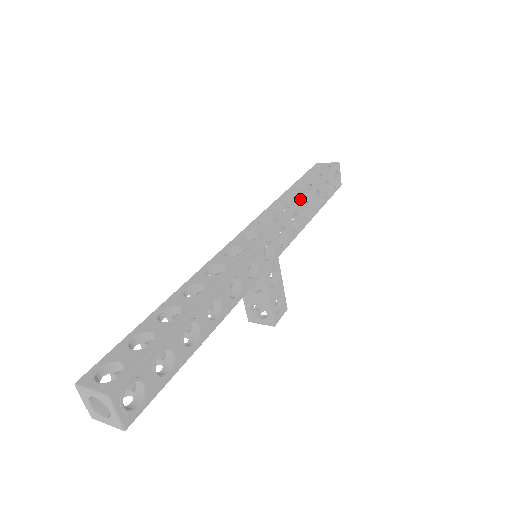
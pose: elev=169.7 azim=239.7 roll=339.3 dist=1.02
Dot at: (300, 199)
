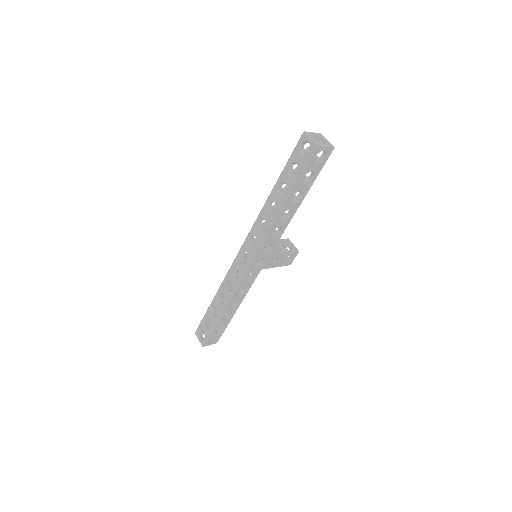
Dot at: (274, 219)
